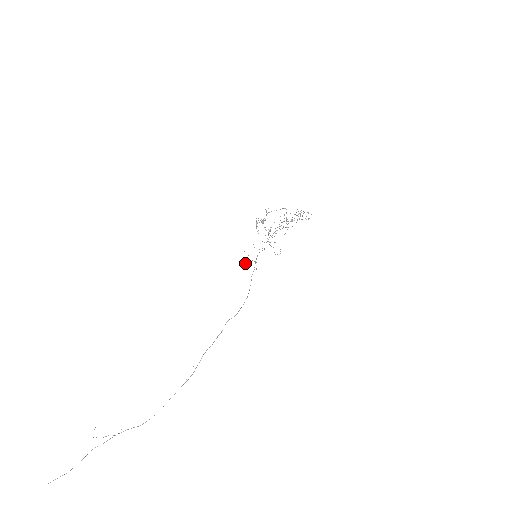
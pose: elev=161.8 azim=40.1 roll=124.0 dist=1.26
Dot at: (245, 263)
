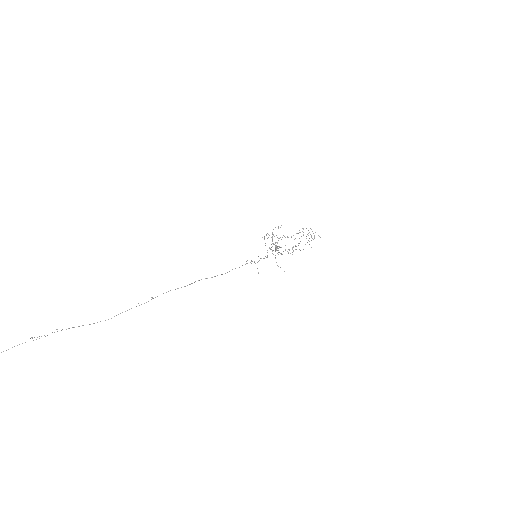
Dot at: occluded
